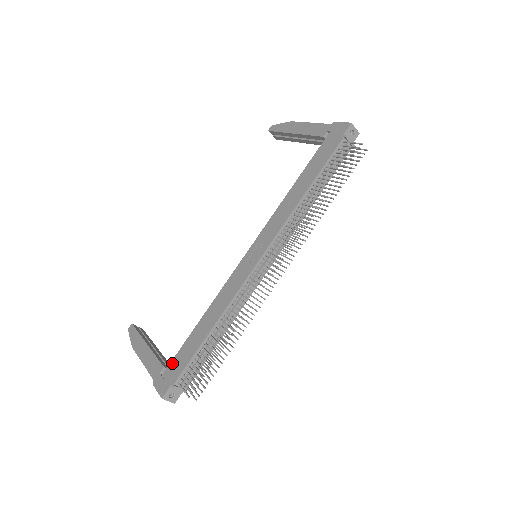
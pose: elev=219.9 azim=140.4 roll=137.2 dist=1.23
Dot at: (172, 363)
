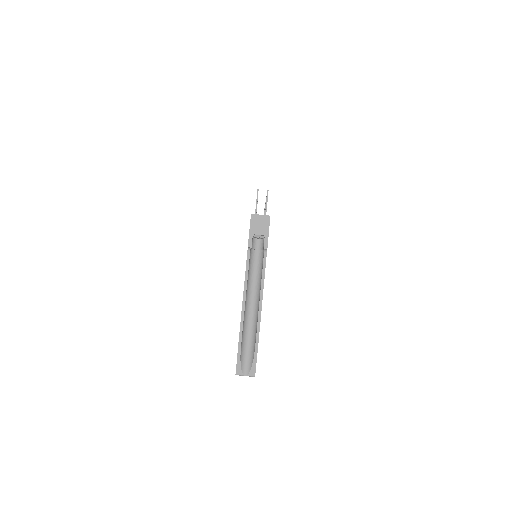
Dot at: occluded
